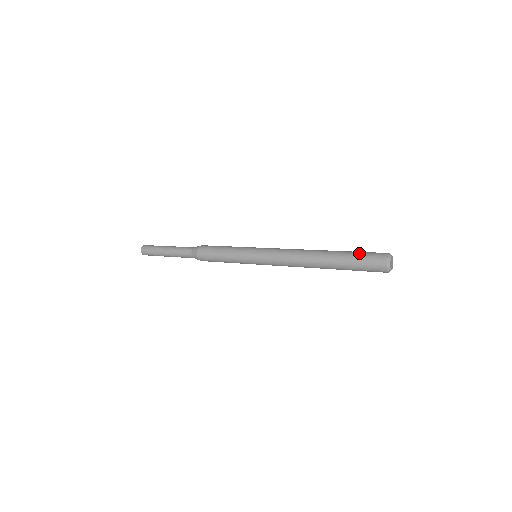
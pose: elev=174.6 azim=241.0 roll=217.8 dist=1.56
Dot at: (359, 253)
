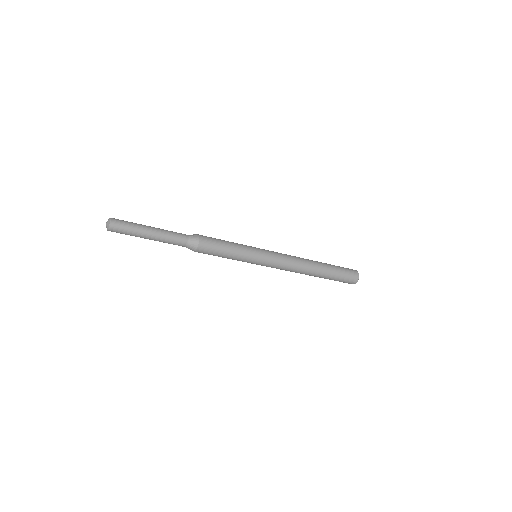
Dot at: occluded
